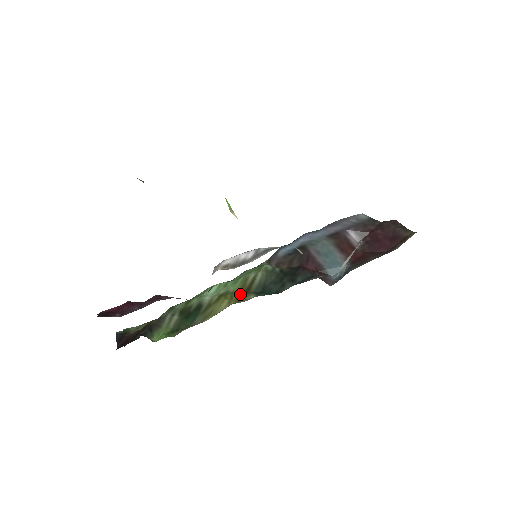
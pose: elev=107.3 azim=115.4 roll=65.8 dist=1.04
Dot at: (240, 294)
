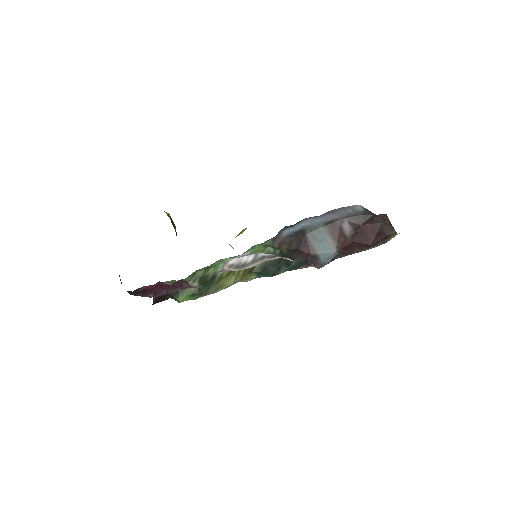
Dot at: (245, 272)
